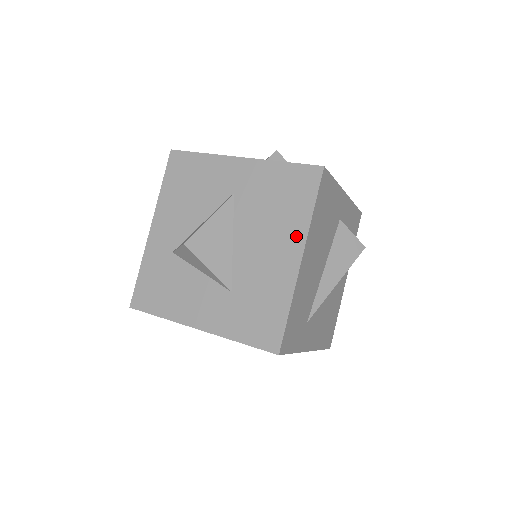
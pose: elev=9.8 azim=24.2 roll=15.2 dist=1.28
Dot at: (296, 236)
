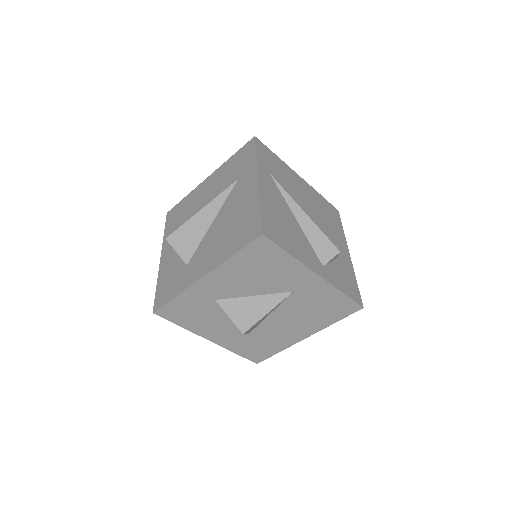
Dot at: (313, 329)
